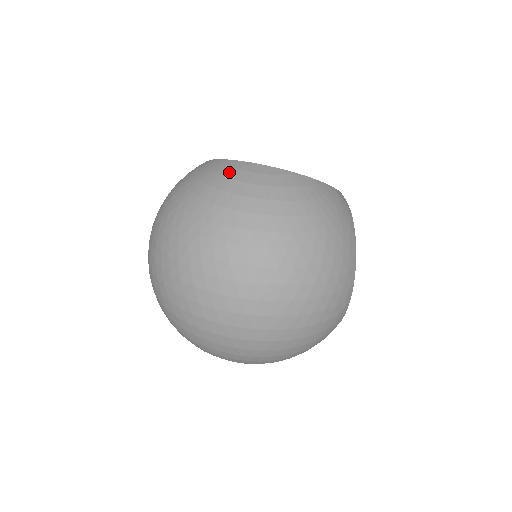
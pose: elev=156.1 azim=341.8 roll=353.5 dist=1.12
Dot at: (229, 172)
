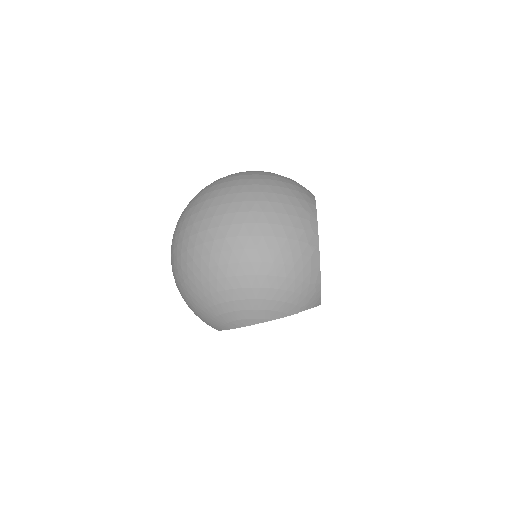
Dot at: occluded
